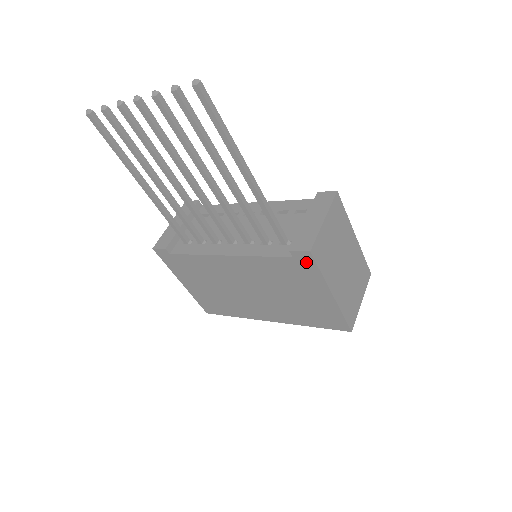
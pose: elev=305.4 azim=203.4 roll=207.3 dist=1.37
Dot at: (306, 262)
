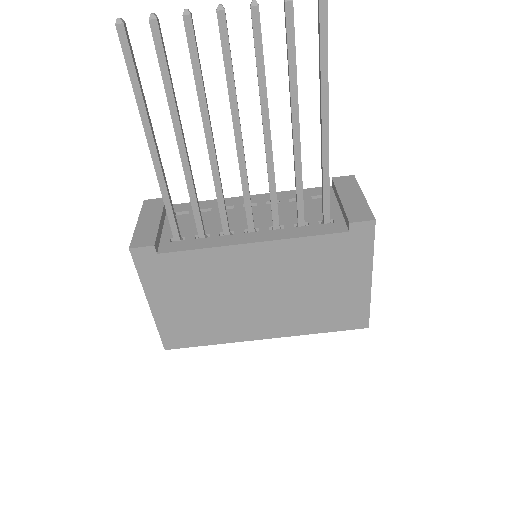
Dot at: (363, 236)
